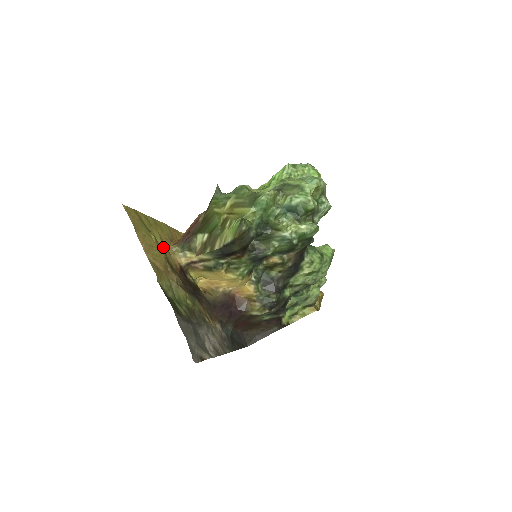
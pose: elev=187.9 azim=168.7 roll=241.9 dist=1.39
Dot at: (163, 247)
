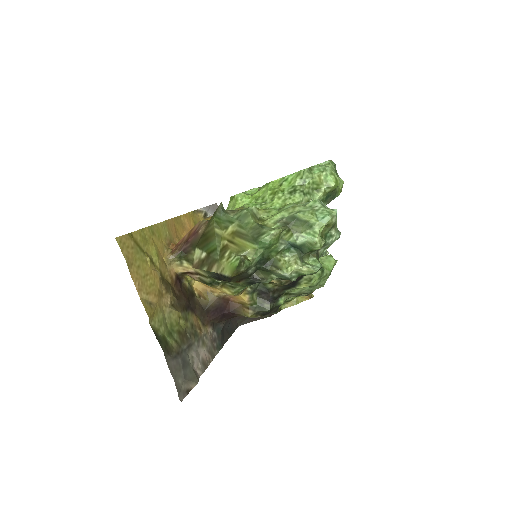
Dot at: (159, 265)
